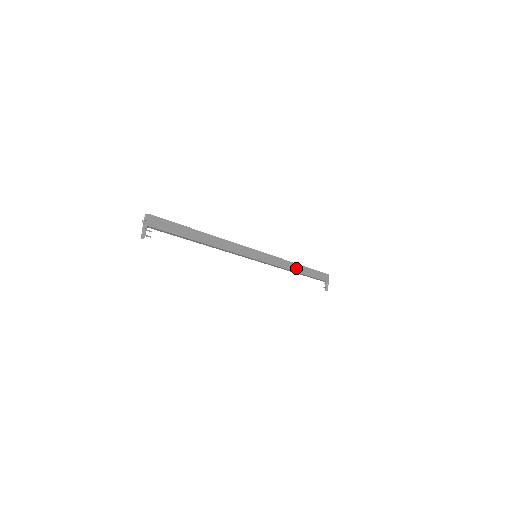
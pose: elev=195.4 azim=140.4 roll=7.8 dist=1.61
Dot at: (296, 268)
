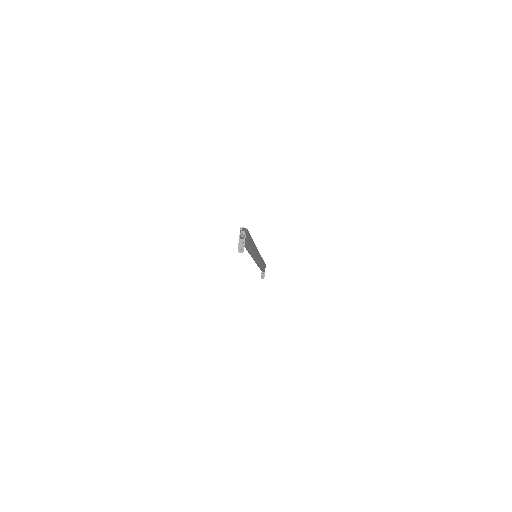
Dot at: (262, 263)
